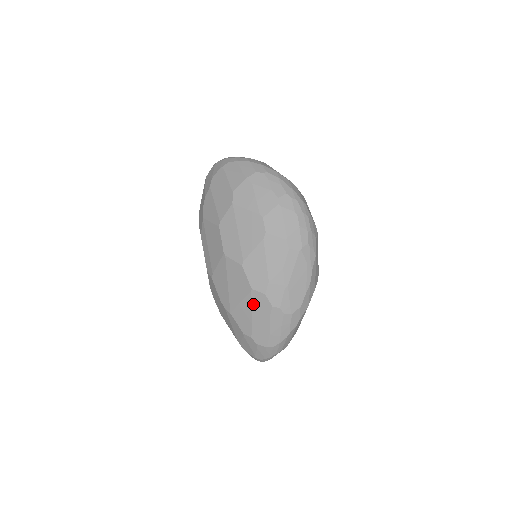
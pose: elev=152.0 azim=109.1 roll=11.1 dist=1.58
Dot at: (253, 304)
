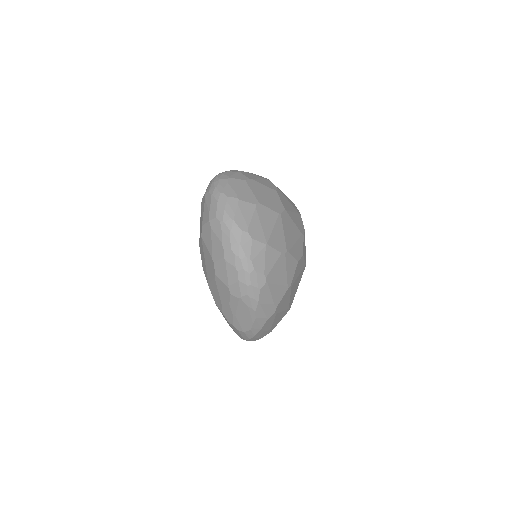
Dot at: occluded
